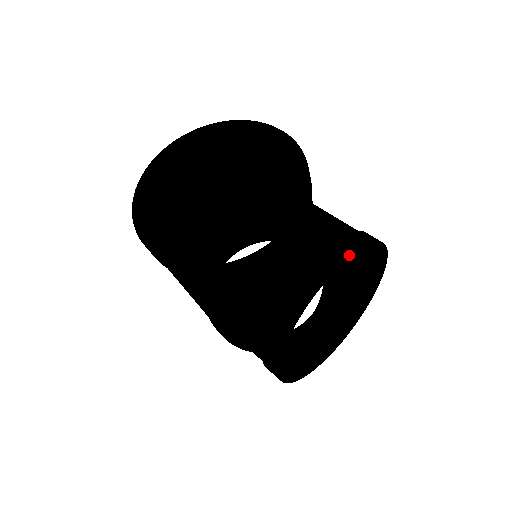
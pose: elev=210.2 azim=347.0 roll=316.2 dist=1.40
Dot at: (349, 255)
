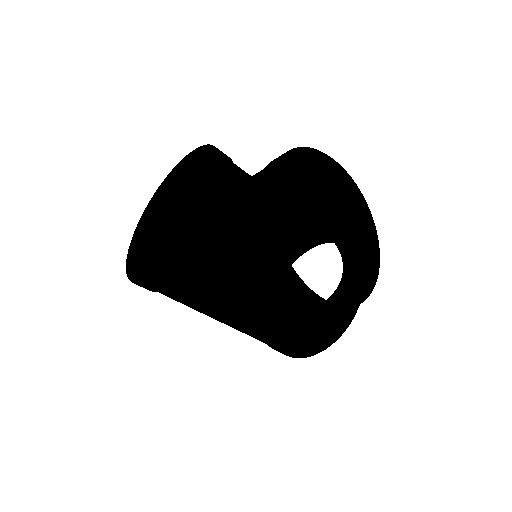
Dot at: (277, 160)
